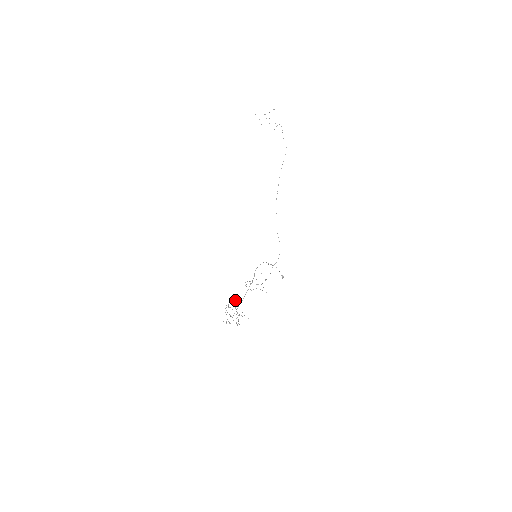
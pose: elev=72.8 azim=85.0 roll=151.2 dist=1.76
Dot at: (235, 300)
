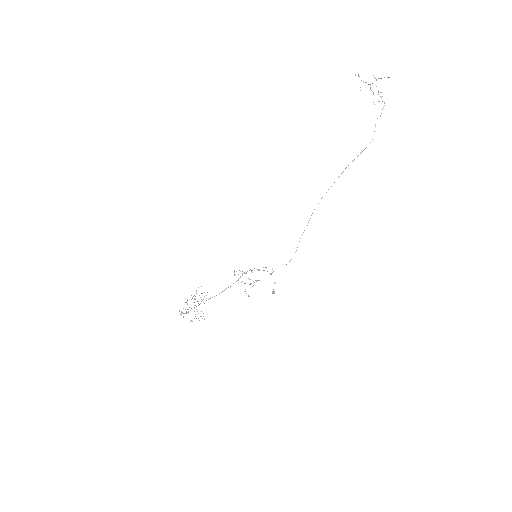
Dot at: (207, 292)
